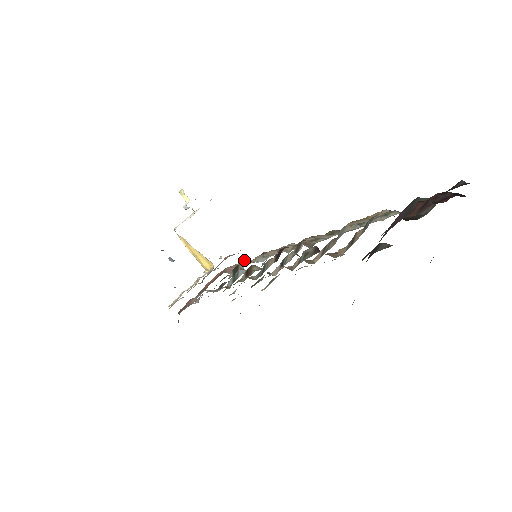
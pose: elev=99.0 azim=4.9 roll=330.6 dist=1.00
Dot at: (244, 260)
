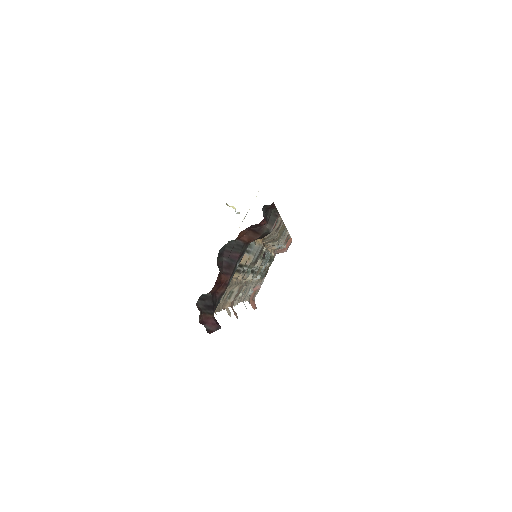
Dot at: occluded
